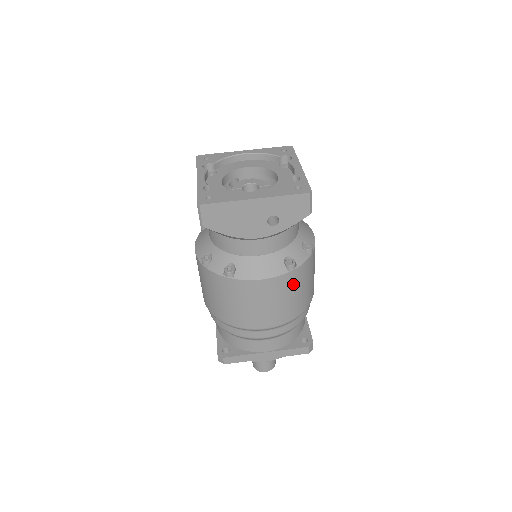
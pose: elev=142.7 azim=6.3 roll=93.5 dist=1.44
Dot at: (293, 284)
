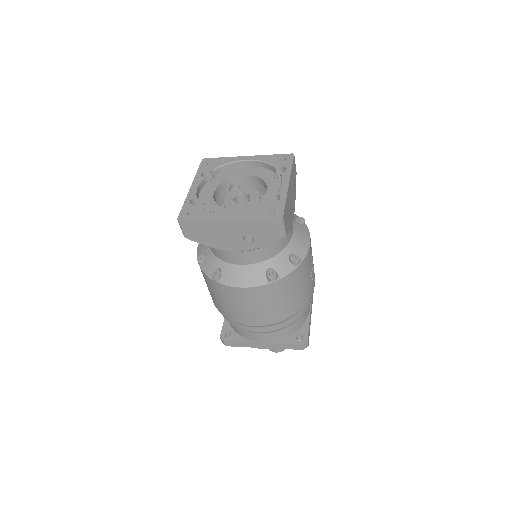
Dot at: (276, 293)
